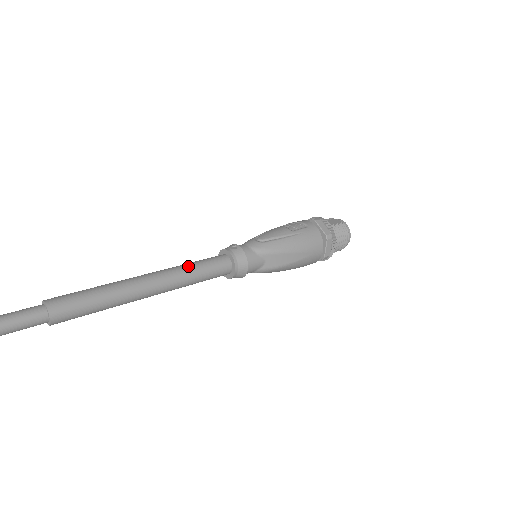
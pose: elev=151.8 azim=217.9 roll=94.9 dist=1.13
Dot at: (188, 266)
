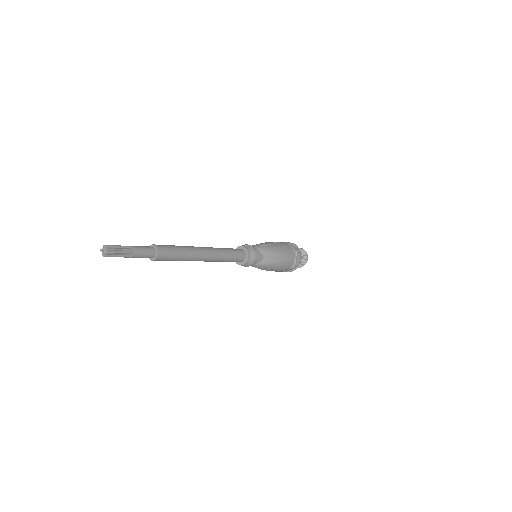
Dot at: (223, 248)
